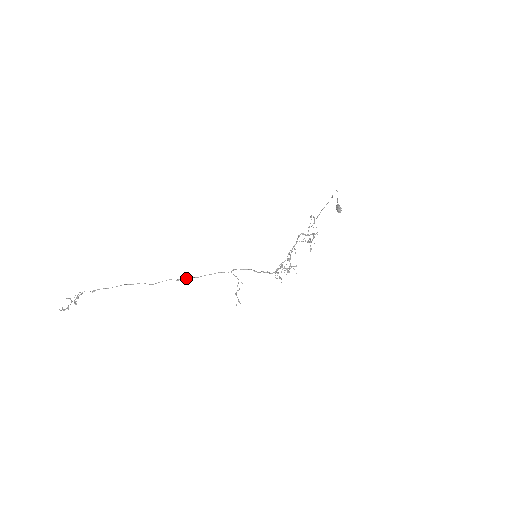
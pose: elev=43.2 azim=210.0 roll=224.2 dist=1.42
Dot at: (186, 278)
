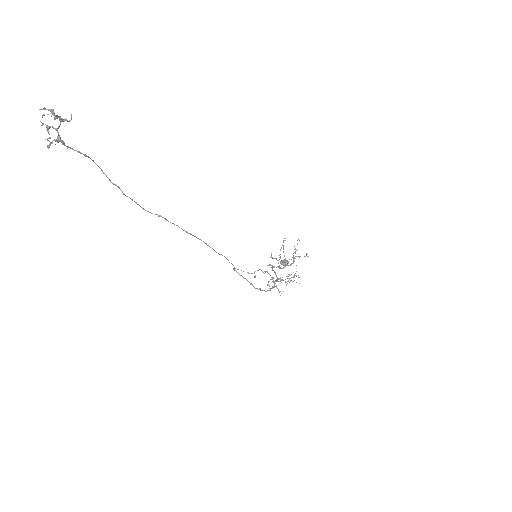
Dot at: occluded
